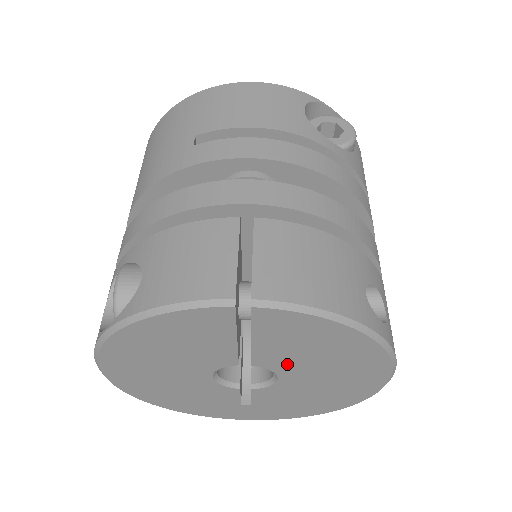
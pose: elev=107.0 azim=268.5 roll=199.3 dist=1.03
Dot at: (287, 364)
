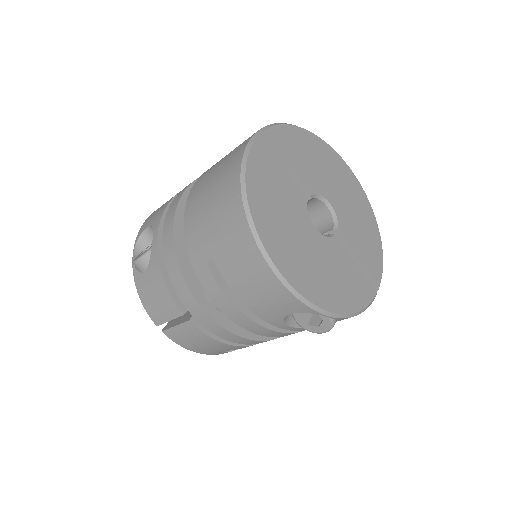
Dot at: occluded
